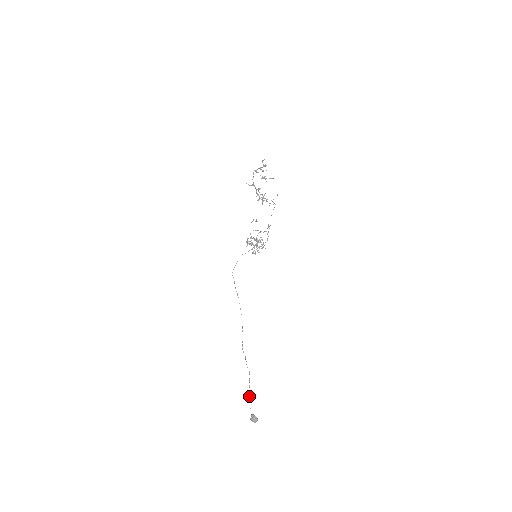
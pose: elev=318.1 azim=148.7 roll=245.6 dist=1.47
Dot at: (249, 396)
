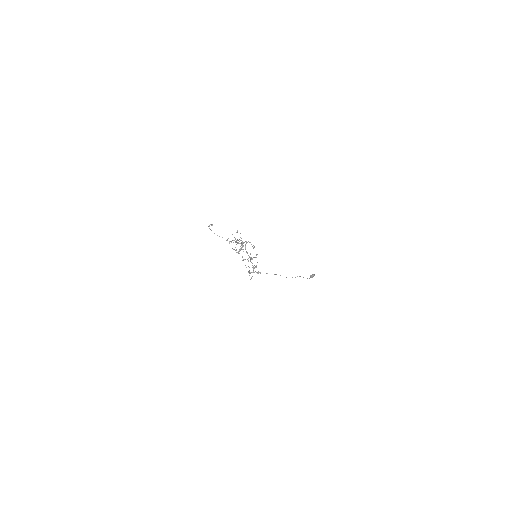
Dot at: occluded
